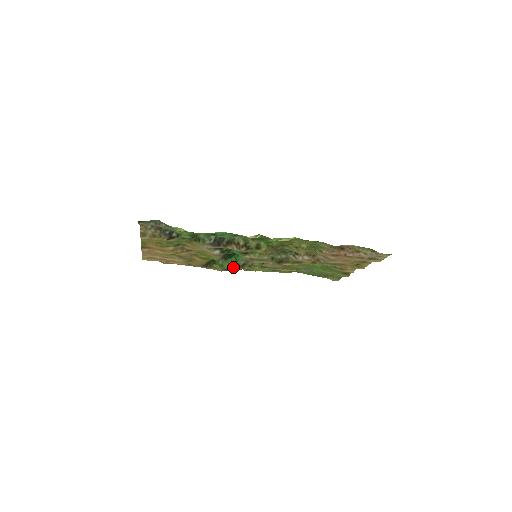
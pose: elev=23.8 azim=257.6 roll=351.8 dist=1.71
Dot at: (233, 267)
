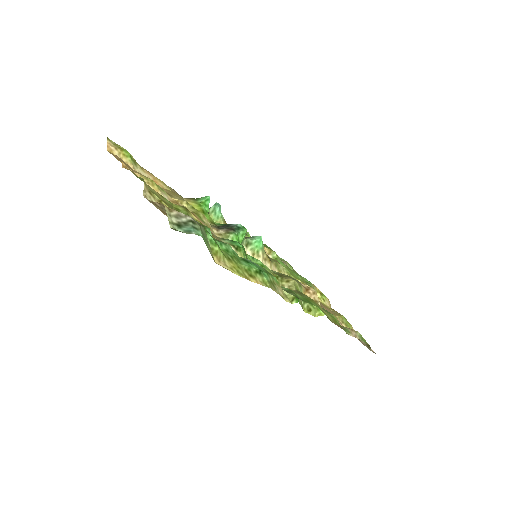
Dot at: occluded
